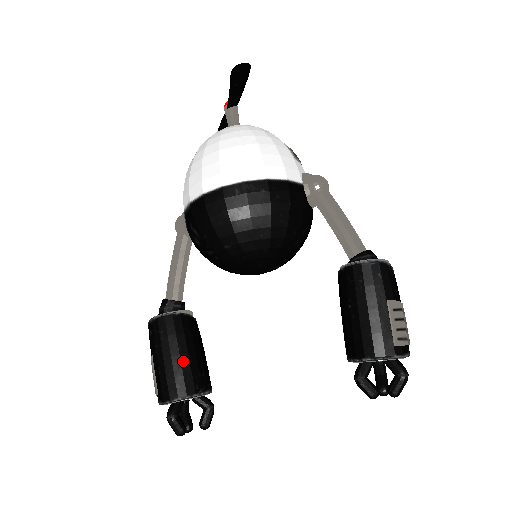
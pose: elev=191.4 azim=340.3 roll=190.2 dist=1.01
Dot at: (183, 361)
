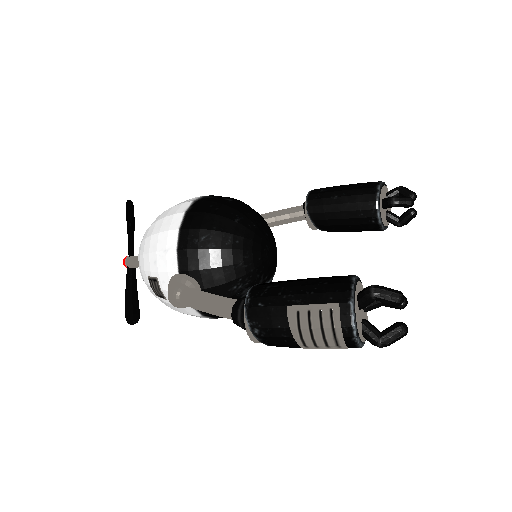
Dot at: (313, 278)
